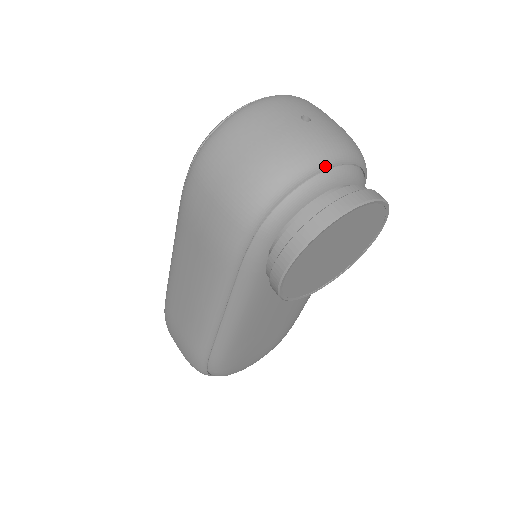
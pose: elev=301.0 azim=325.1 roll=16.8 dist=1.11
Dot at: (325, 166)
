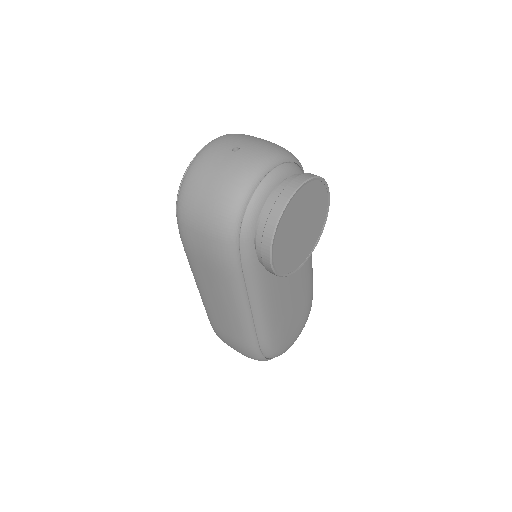
Dot at: (262, 175)
